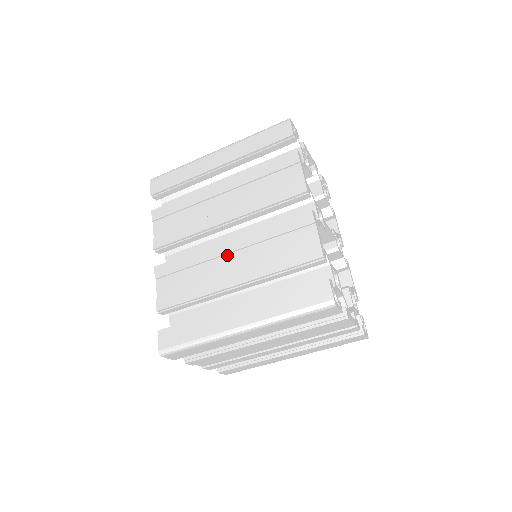
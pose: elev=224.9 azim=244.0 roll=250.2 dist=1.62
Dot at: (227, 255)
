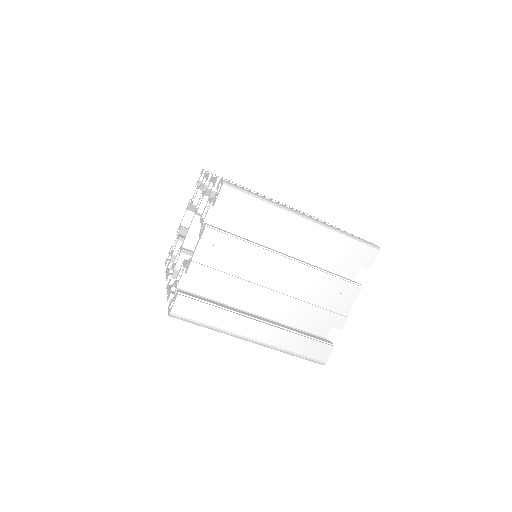
Dot at: occluded
